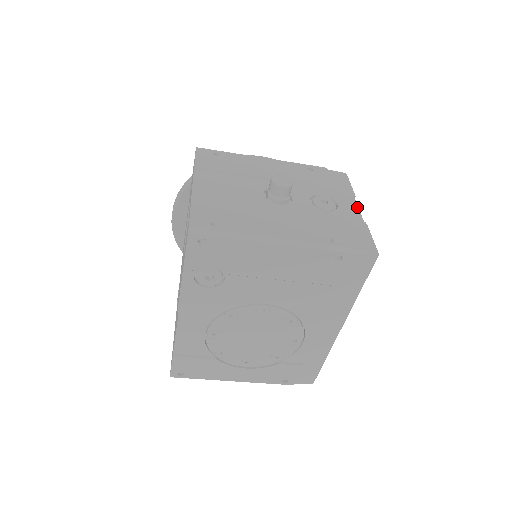
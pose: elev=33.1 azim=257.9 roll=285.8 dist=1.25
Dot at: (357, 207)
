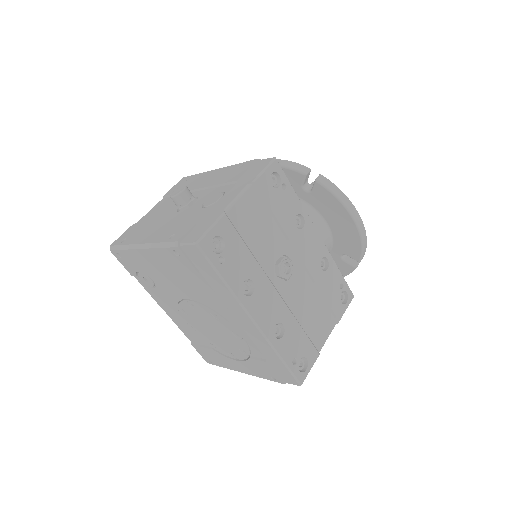
Dot at: (237, 196)
